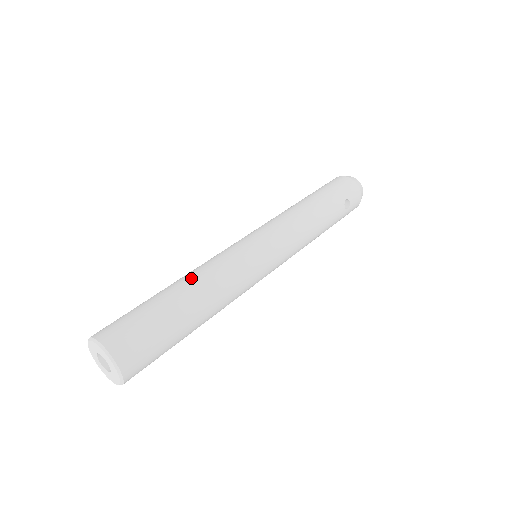
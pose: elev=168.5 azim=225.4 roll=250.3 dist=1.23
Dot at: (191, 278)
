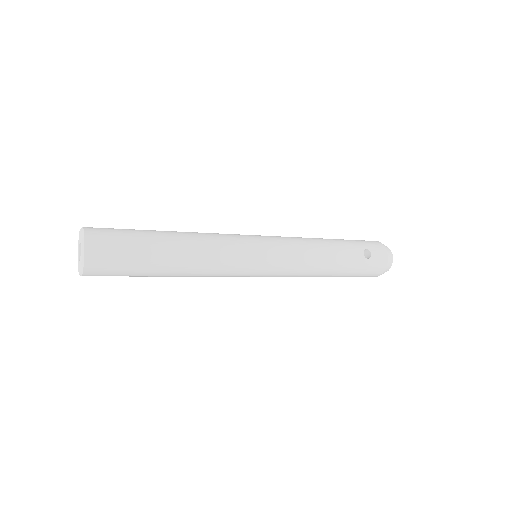
Dot at: occluded
